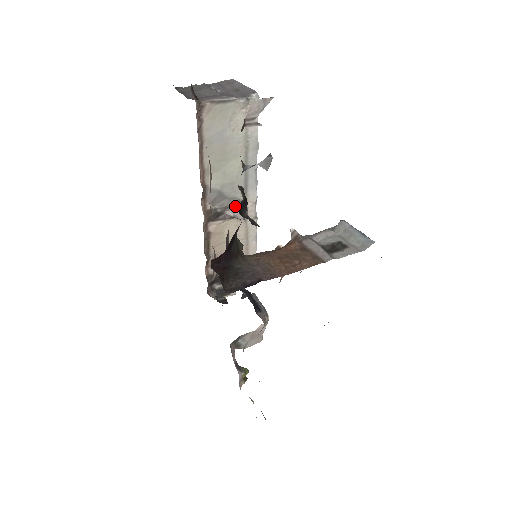
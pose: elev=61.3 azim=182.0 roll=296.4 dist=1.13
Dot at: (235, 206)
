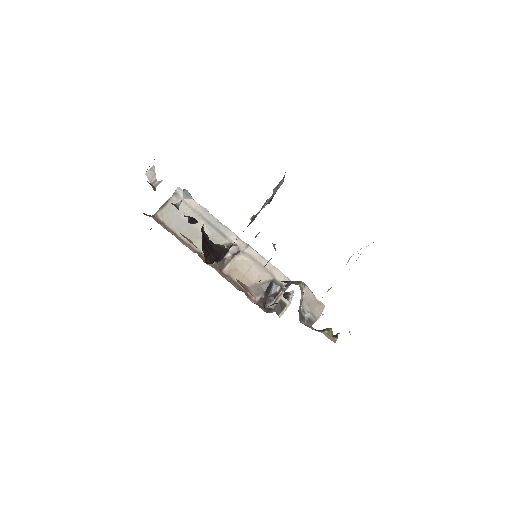
Dot at: occluded
